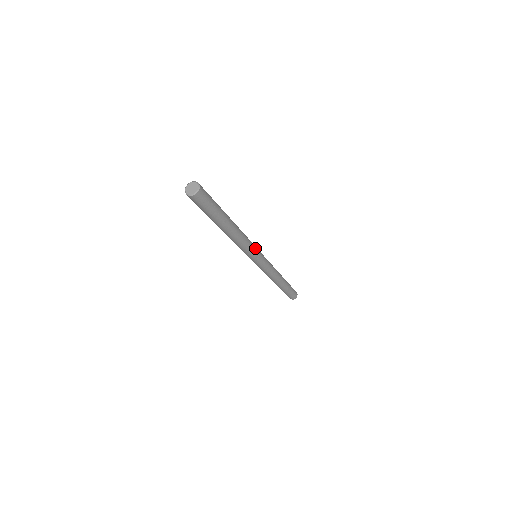
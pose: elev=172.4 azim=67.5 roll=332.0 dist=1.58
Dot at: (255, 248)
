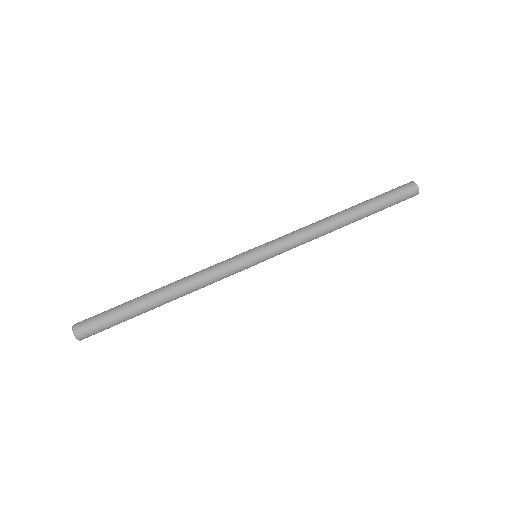
Dot at: (235, 267)
